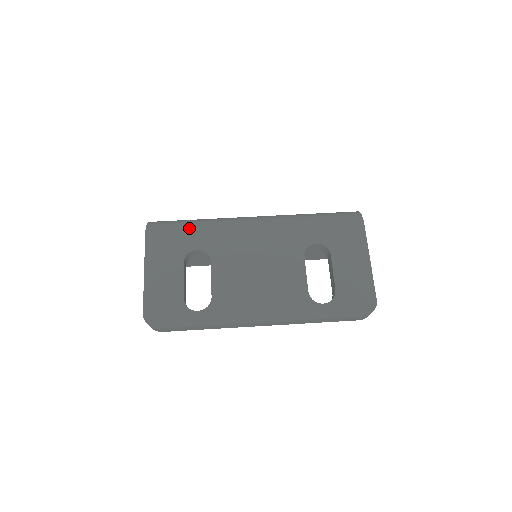
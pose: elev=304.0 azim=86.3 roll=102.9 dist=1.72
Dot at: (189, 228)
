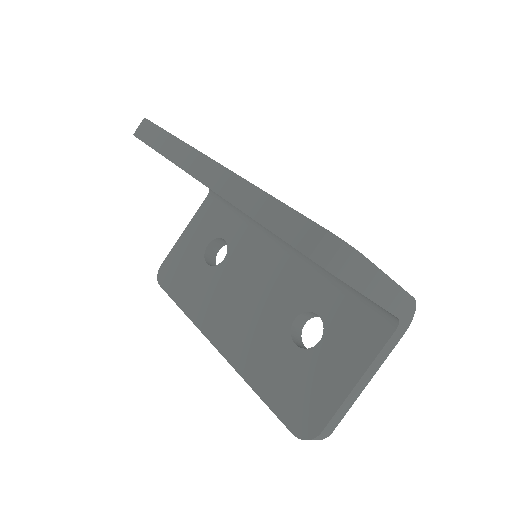
Dot at: occluded
